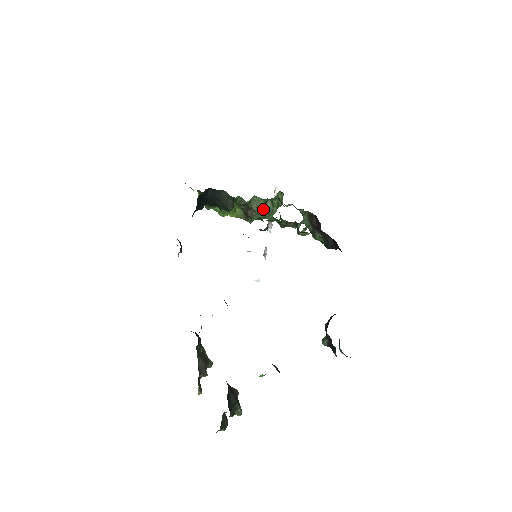
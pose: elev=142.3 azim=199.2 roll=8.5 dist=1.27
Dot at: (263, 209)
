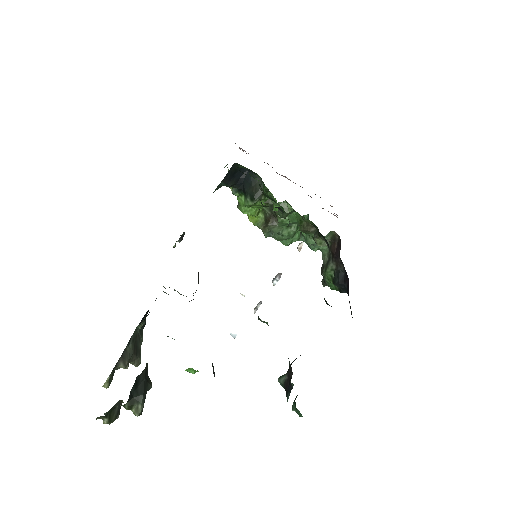
Dot at: (287, 220)
